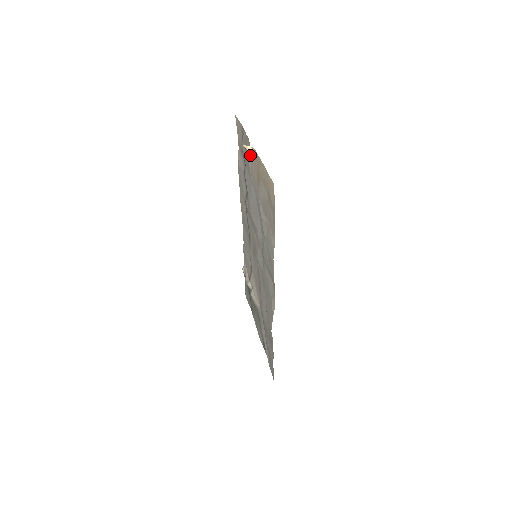
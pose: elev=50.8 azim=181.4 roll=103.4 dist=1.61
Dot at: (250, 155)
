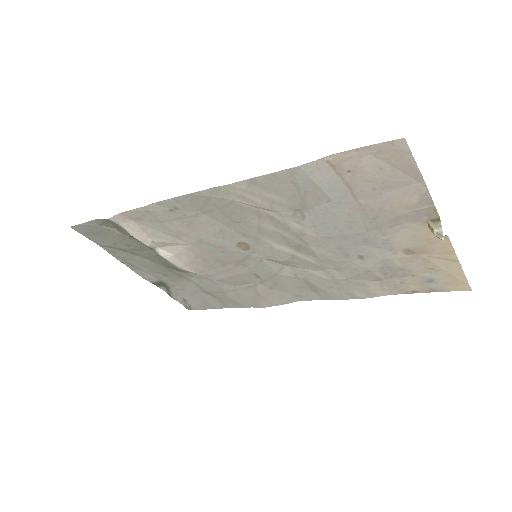
Dot at: (411, 222)
